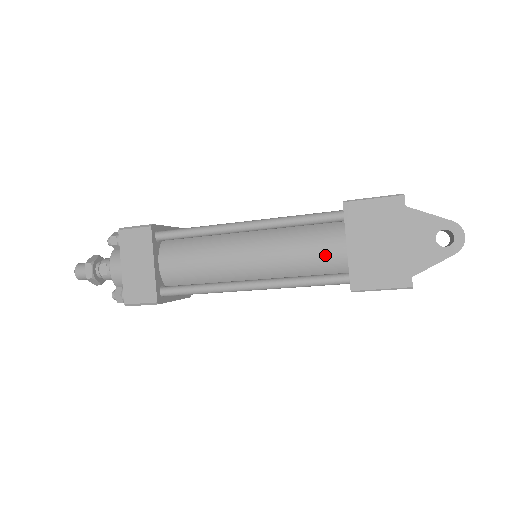
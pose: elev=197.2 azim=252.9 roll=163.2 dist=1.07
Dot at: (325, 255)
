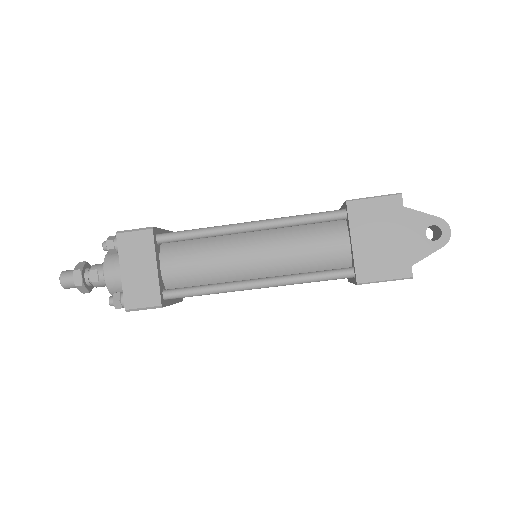
Dot at: (329, 251)
